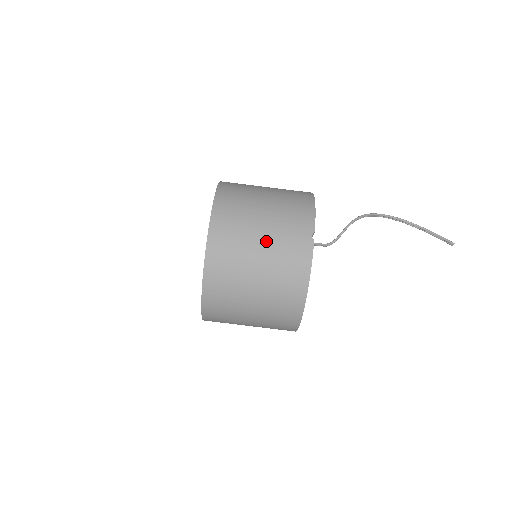
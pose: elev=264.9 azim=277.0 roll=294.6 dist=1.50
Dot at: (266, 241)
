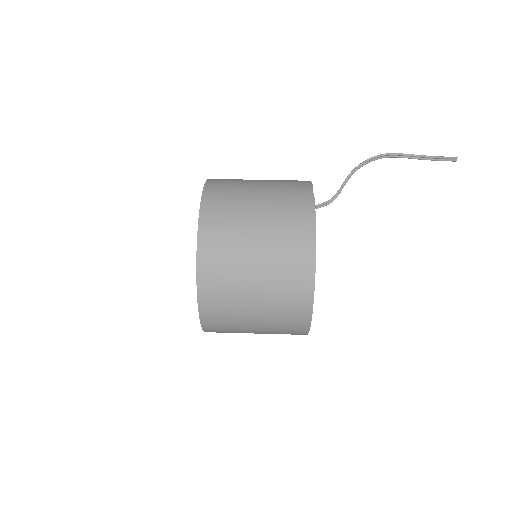
Dot at: (264, 196)
